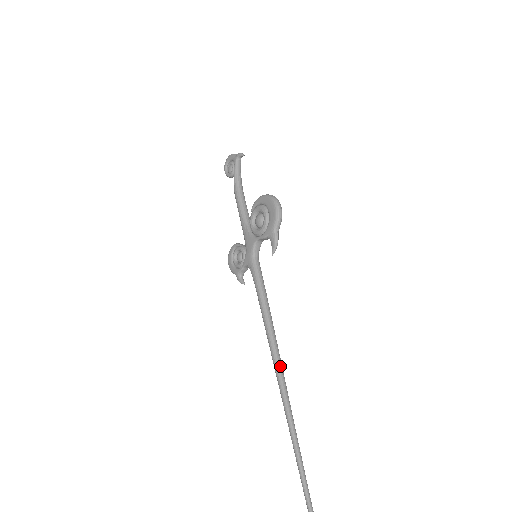
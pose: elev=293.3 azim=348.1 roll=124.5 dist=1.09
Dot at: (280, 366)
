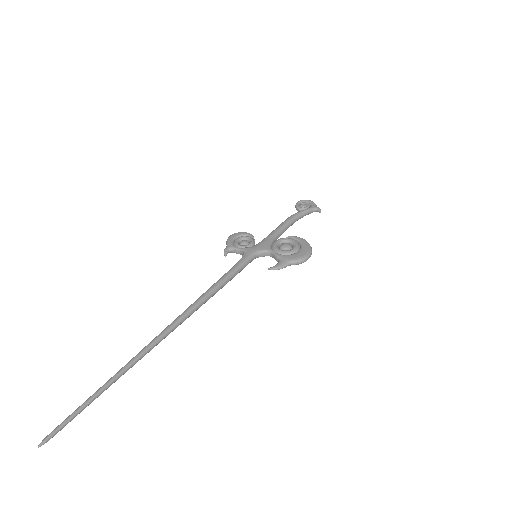
Dot at: (187, 317)
